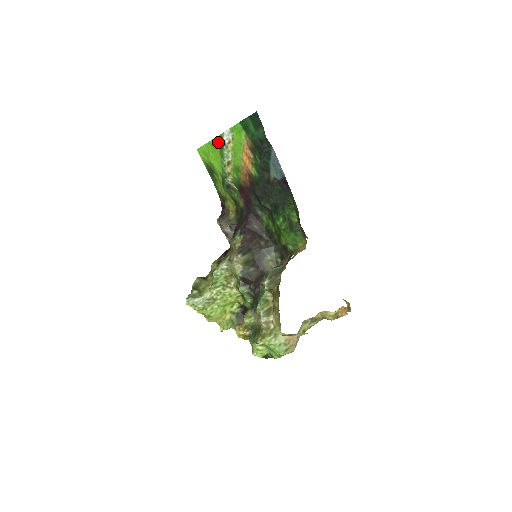
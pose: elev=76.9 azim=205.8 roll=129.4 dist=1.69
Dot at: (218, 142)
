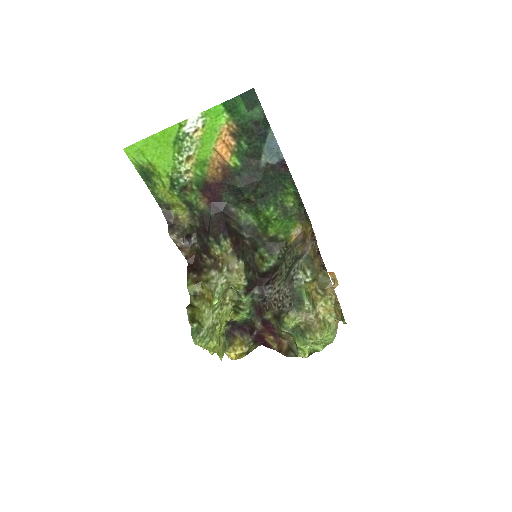
Dot at: (172, 133)
